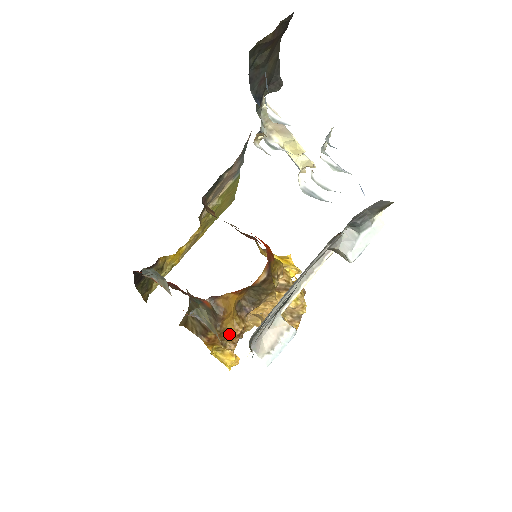
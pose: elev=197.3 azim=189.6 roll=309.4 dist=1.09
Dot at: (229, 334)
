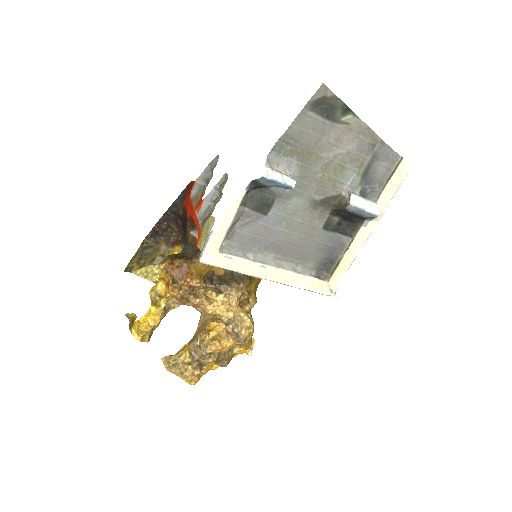
Dot at: (187, 277)
